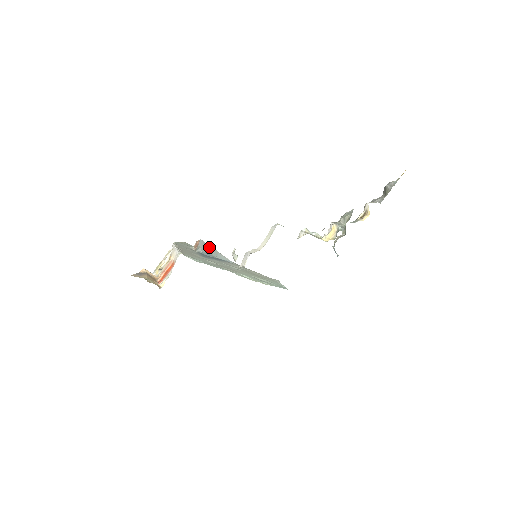
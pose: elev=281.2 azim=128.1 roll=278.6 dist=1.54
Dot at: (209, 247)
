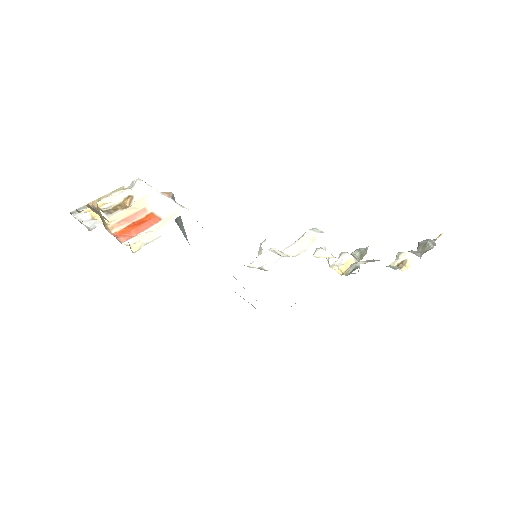
Dot at: occluded
